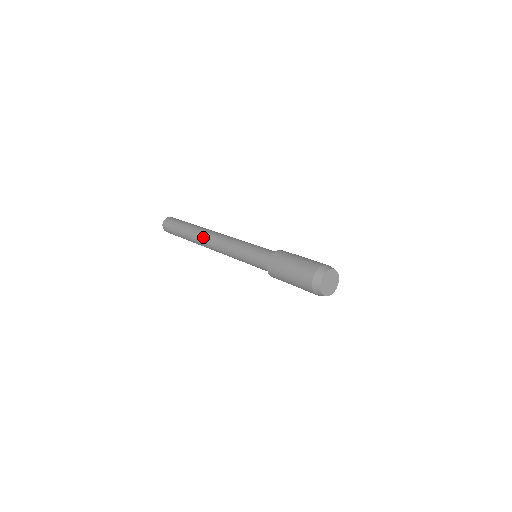
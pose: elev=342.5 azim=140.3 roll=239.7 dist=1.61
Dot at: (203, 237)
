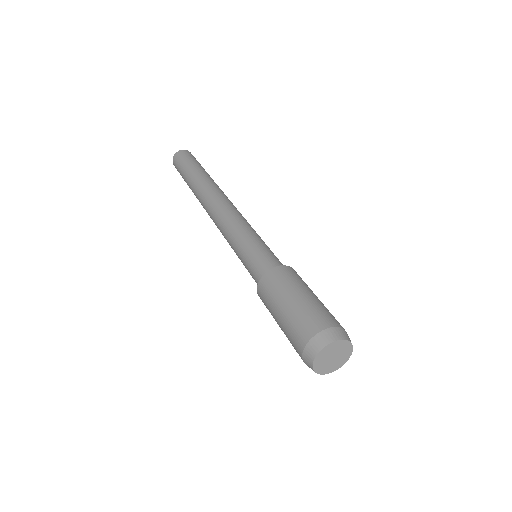
Dot at: occluded
